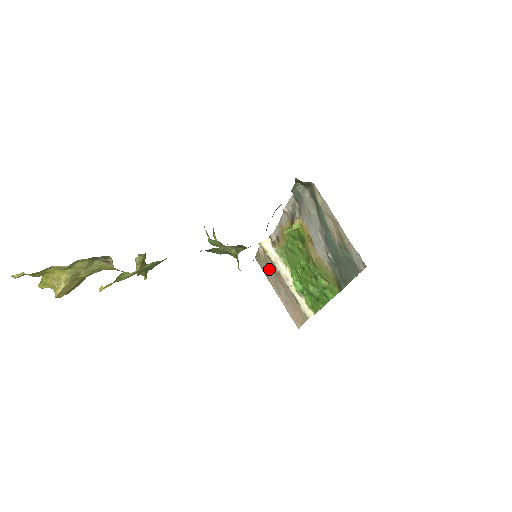
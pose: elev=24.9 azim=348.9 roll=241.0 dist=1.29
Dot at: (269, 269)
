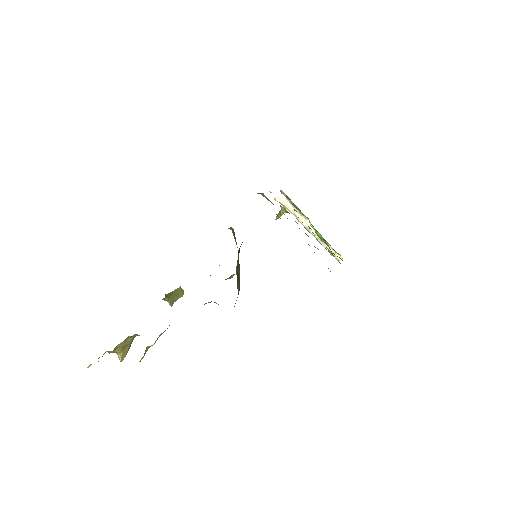
Dot at: occluded
